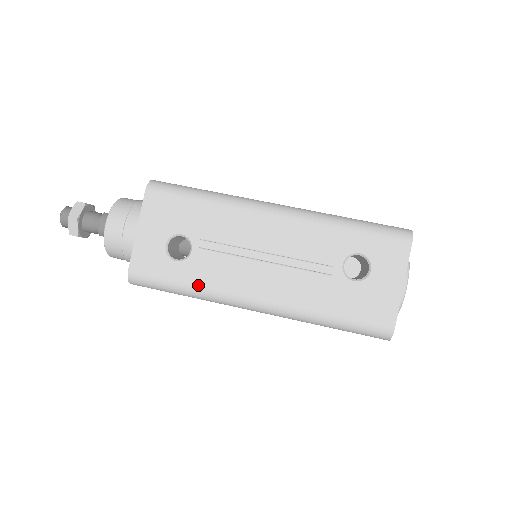
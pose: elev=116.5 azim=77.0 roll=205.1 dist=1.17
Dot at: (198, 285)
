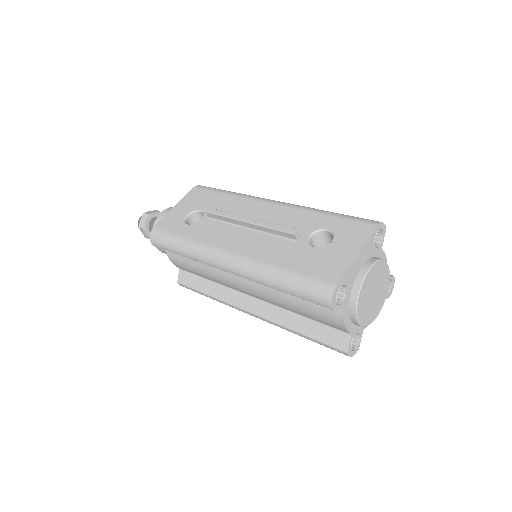
Dot at: (192, 239)
